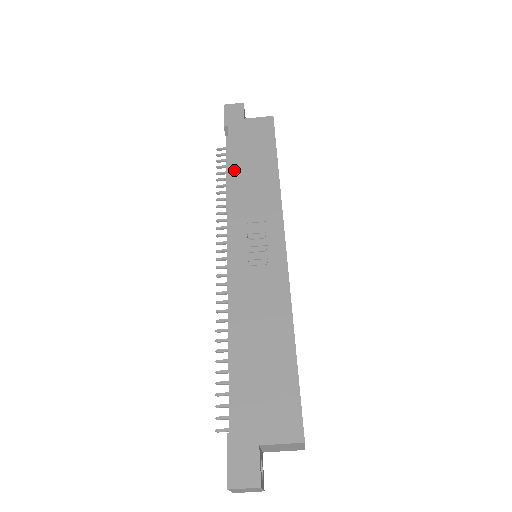
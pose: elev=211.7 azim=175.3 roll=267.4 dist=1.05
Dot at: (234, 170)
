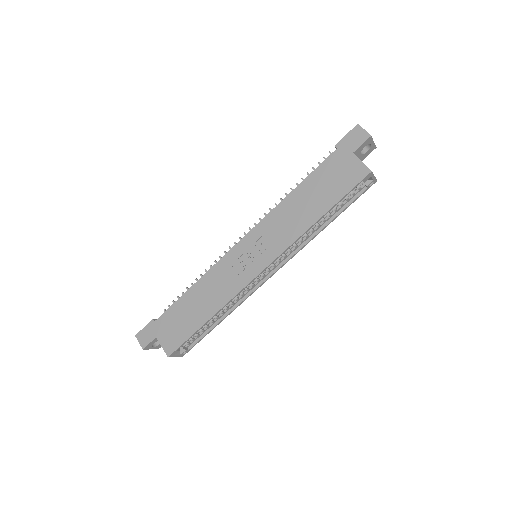
Dot at: (298, 191)
